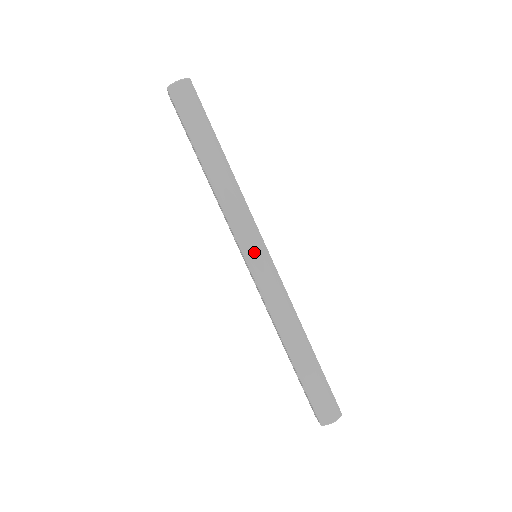
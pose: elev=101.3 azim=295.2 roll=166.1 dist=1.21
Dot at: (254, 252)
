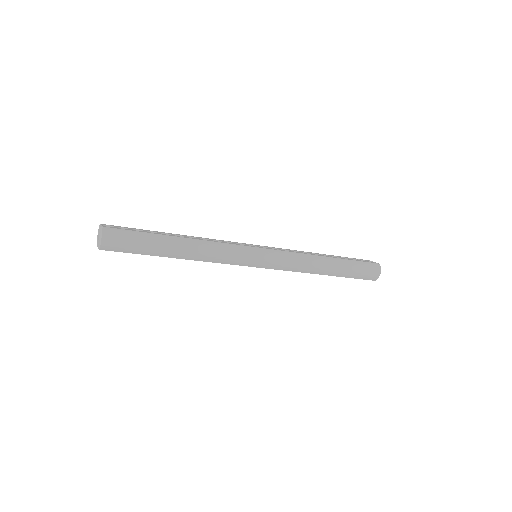
Dot at: (257, 259)
